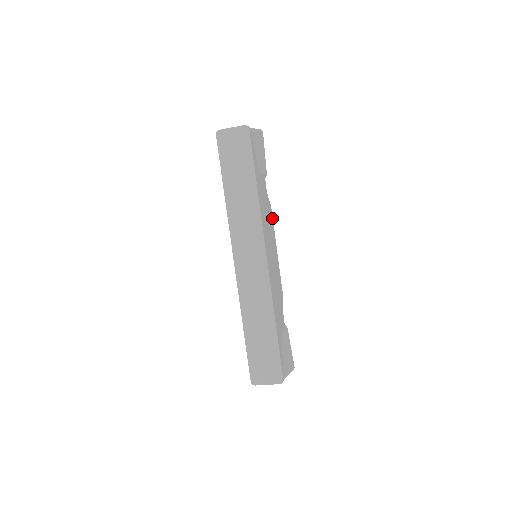
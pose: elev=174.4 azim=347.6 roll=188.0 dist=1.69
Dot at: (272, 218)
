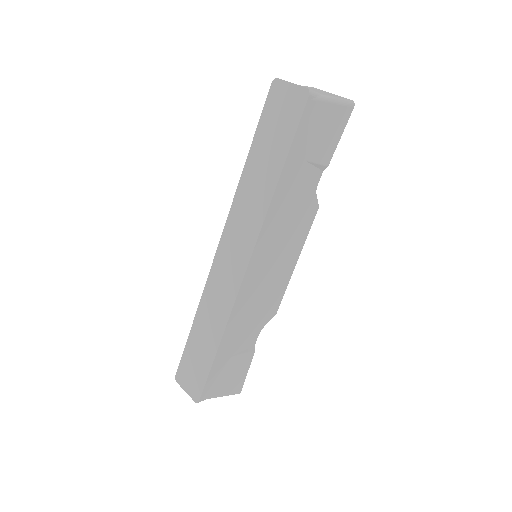
Dot at: (311, 222)
